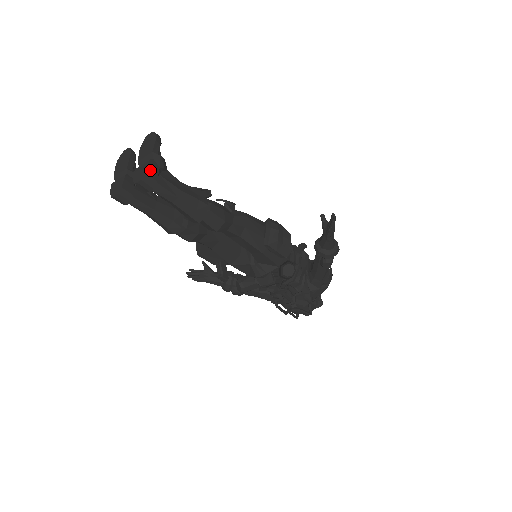
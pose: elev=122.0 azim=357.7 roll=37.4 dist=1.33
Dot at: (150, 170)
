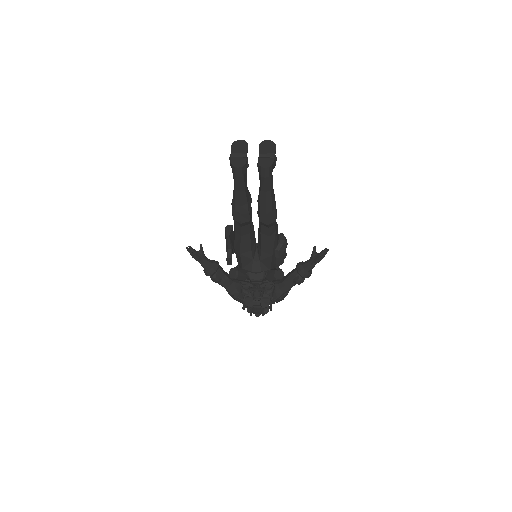
Dot at: (273, 164)
